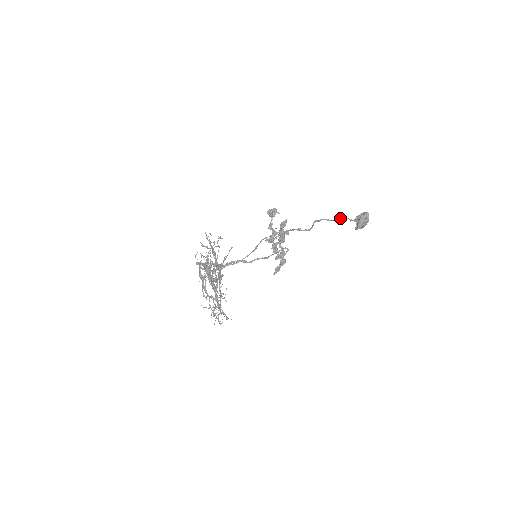
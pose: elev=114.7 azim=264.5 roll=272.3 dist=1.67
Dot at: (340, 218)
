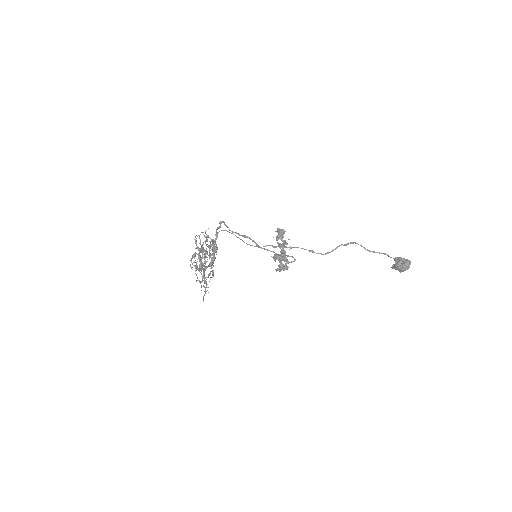
Dot at: (375, 252)
